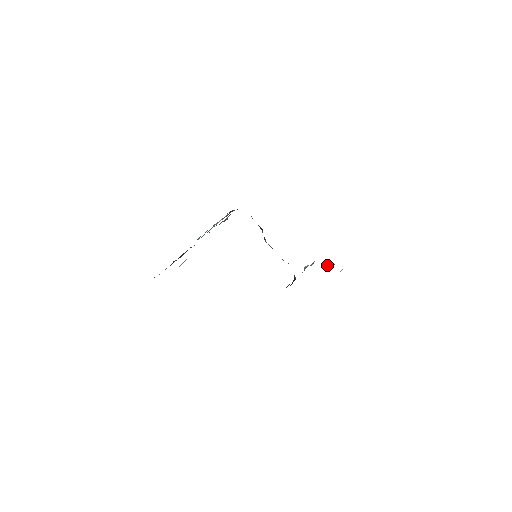
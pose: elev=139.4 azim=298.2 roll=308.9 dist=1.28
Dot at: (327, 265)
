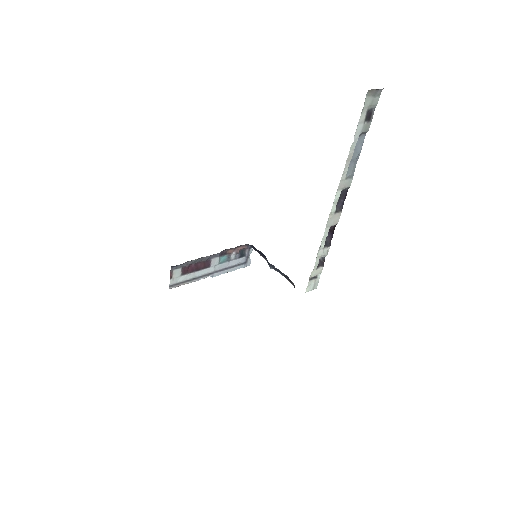
Dot at: occluded
